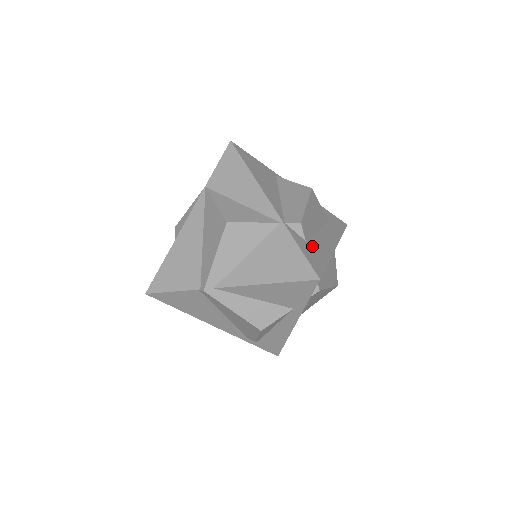
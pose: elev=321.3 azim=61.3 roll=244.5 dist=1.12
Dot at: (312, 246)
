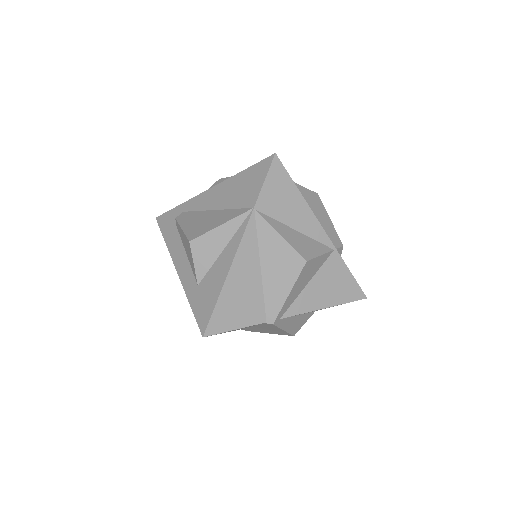
Dot at: occluded
